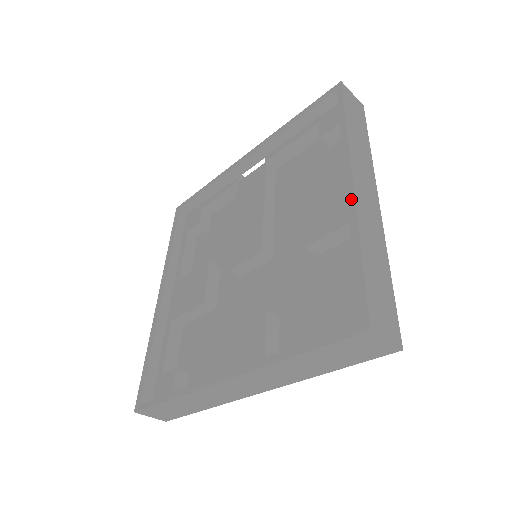
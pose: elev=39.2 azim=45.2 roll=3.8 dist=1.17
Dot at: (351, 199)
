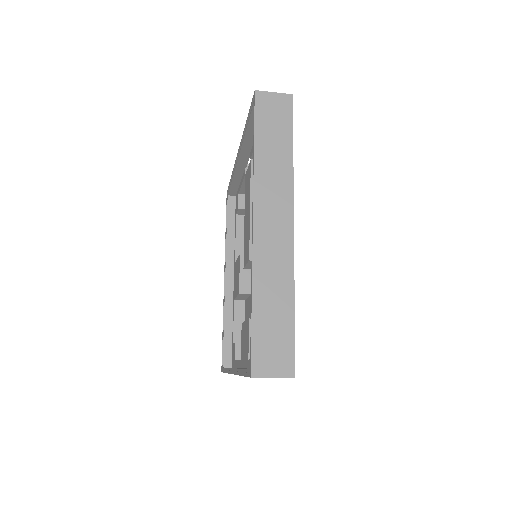
Dot at: occluded
